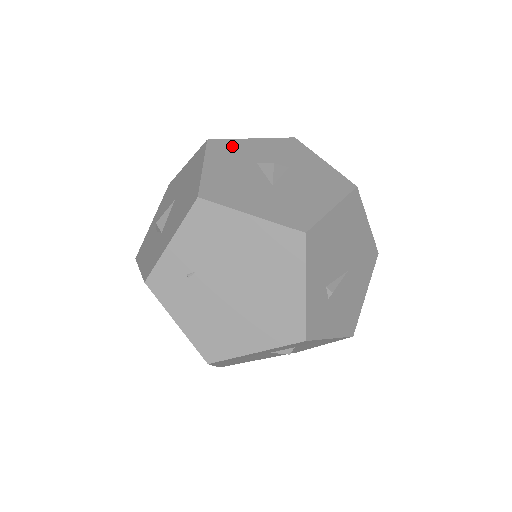
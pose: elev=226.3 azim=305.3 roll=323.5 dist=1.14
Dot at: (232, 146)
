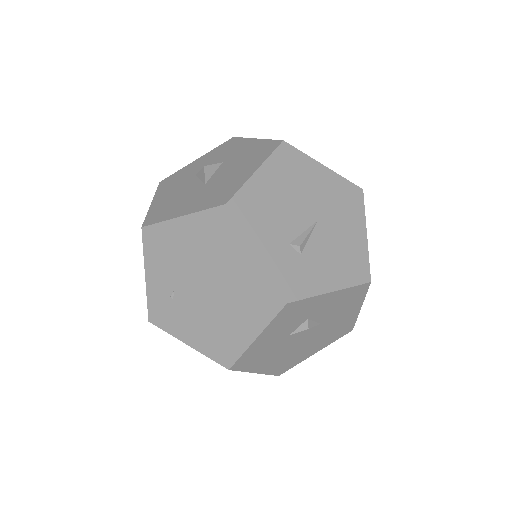
Dot at: (178, 175)
